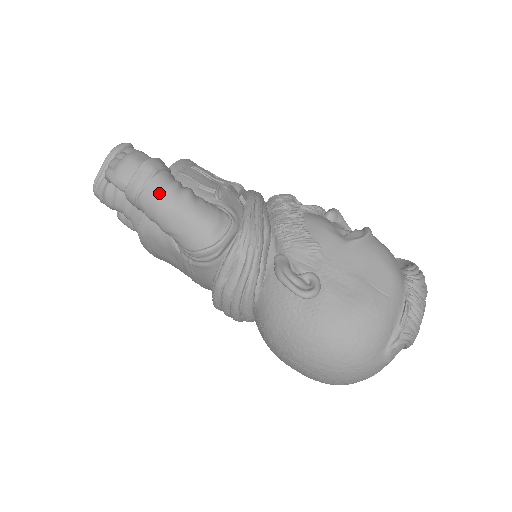
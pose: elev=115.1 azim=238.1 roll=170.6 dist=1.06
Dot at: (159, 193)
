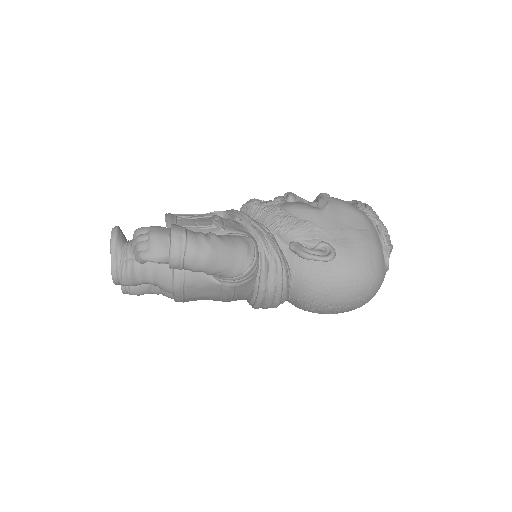
Dot at: (198, 248)
